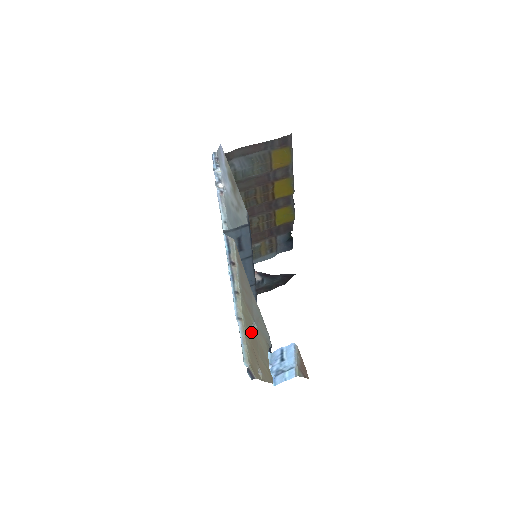
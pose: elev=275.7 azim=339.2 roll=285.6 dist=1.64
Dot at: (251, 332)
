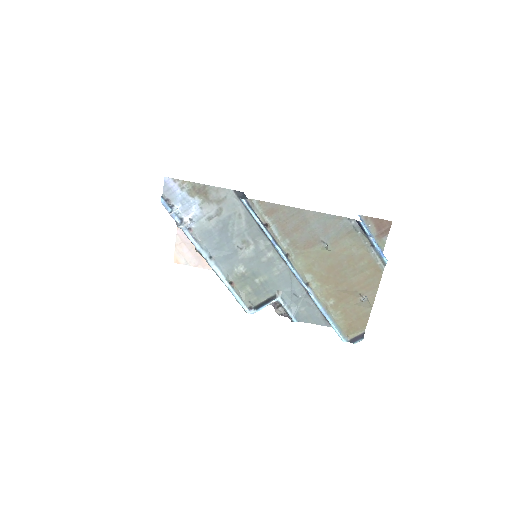
Dot at: (327, 271)
